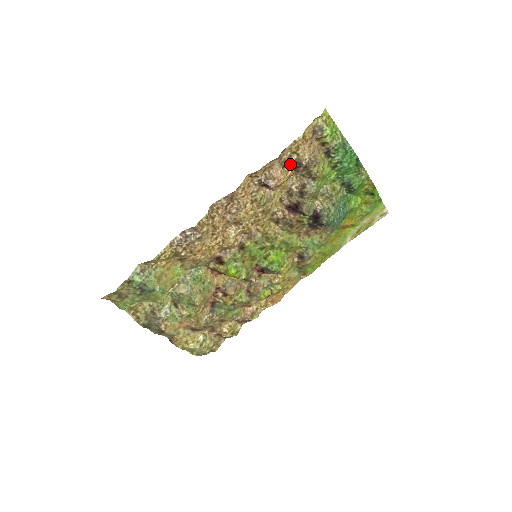
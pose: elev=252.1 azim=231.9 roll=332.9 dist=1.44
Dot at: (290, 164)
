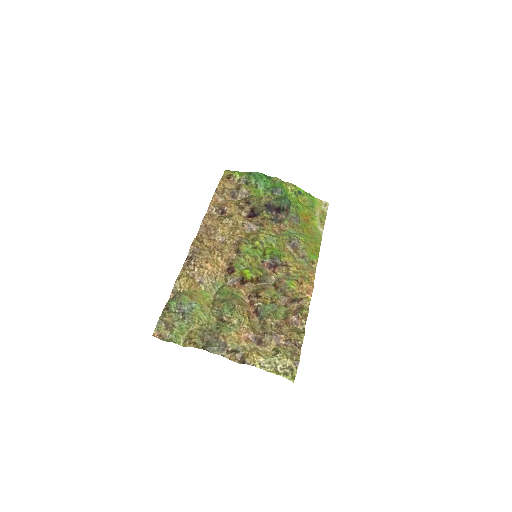
Dot at: (228, 196)
